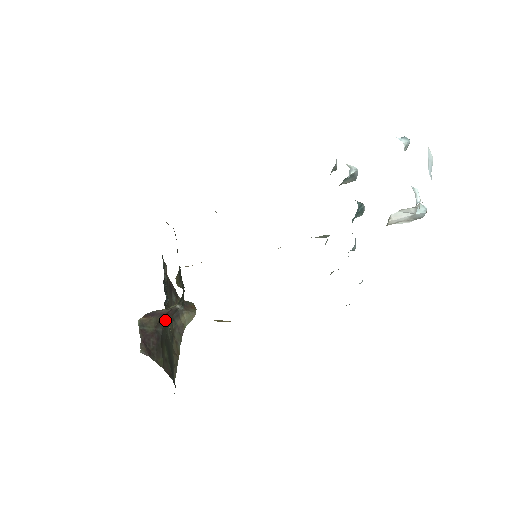
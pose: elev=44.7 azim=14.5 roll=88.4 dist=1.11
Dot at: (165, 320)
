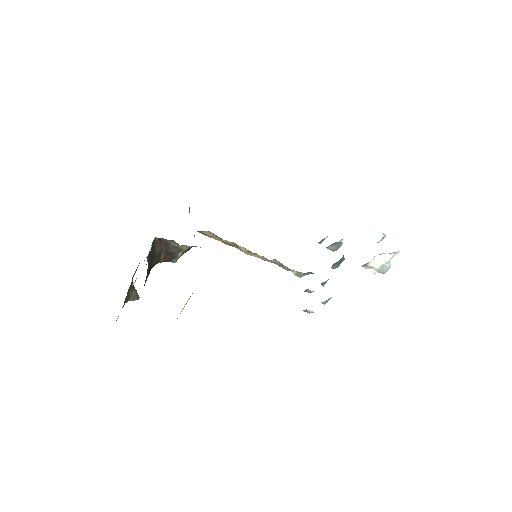
Dot at: (162, 258)
